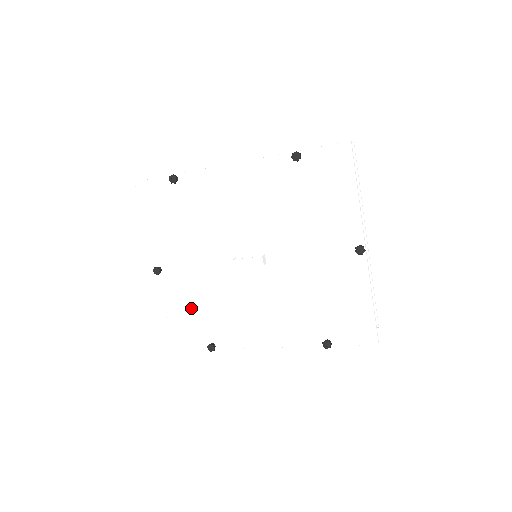
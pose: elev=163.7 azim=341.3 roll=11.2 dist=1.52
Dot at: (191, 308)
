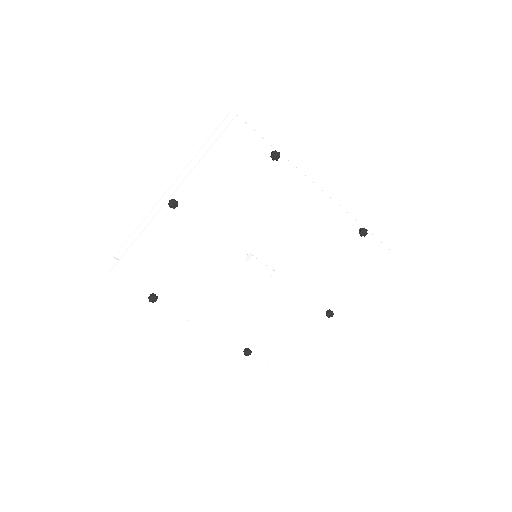
Dot at: (167, 255)
